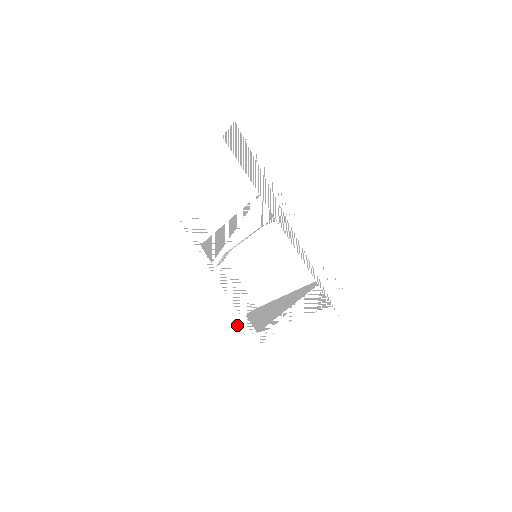
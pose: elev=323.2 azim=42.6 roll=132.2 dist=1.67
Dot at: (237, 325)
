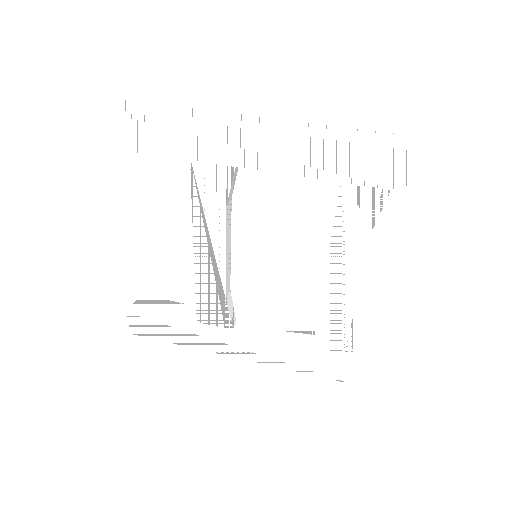
Dot at: (315, 370)
